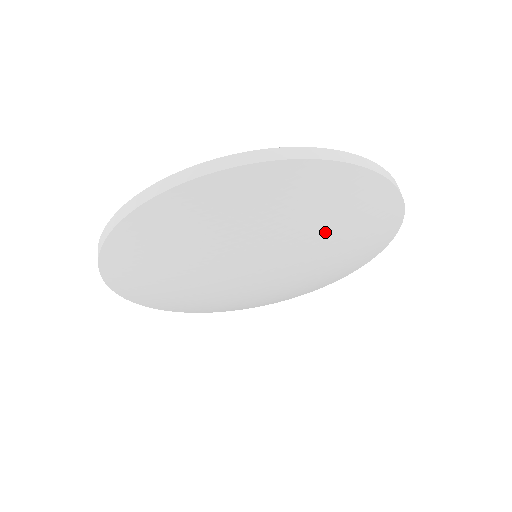
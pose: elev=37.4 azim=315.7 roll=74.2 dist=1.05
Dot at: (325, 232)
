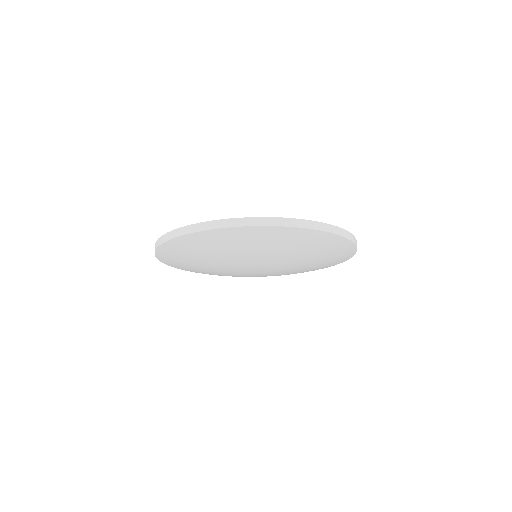
Dot at: (309, 265)
